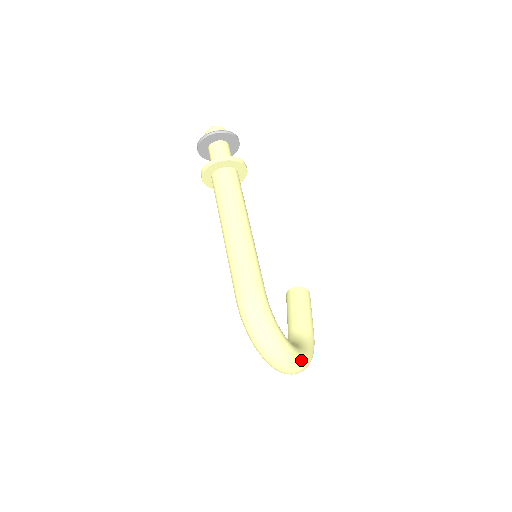
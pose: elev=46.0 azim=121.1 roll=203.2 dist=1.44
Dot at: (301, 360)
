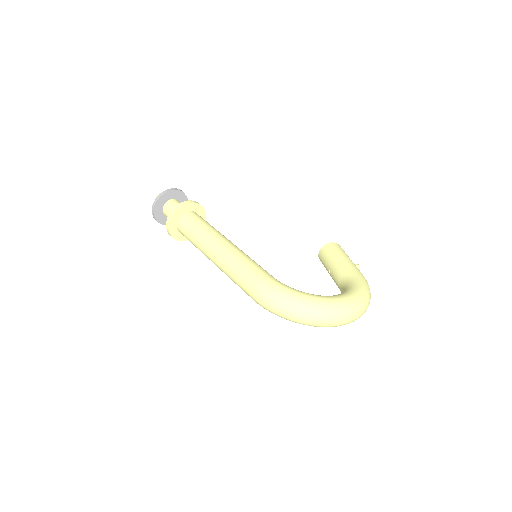
Dot at: (349, 302)
